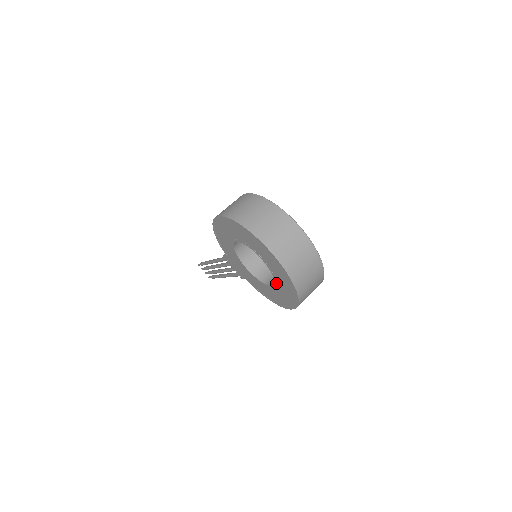
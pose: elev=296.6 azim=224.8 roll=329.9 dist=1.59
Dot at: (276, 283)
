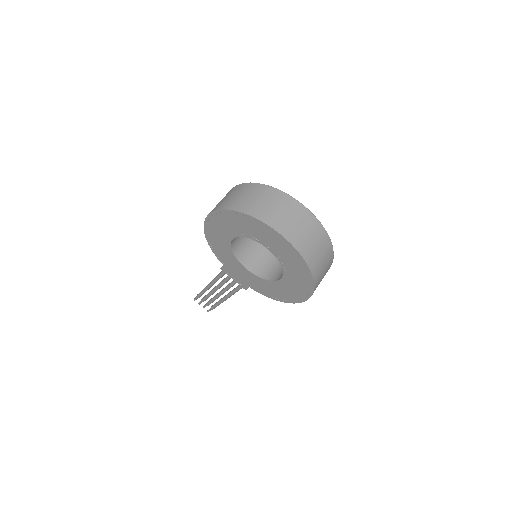
Dot at: (285, 271)
